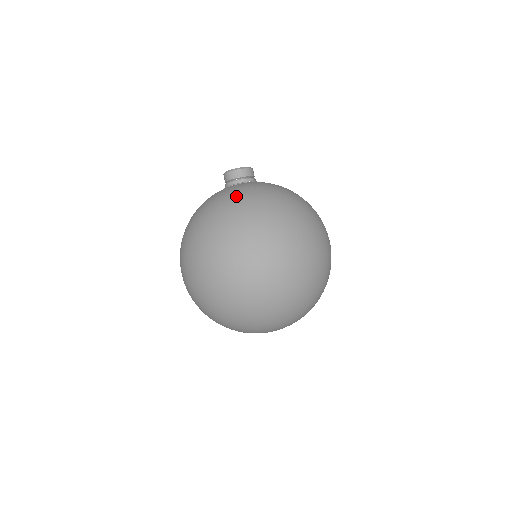
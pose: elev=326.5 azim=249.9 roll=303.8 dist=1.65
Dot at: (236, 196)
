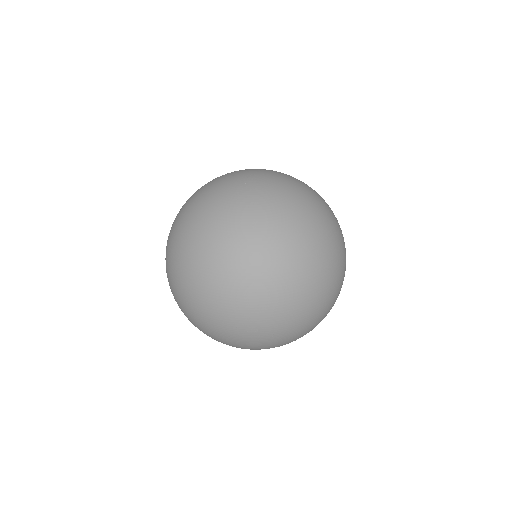
Dot at: occluded
